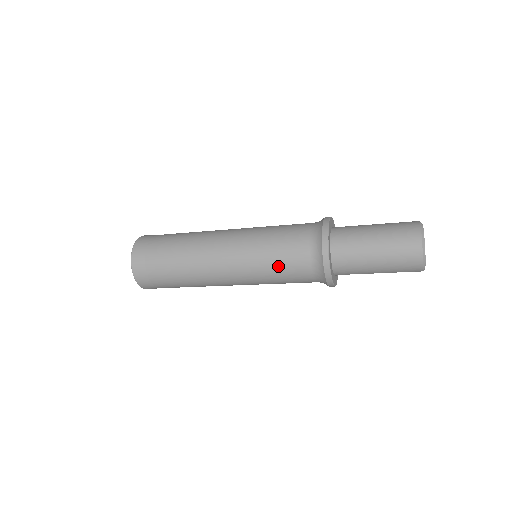
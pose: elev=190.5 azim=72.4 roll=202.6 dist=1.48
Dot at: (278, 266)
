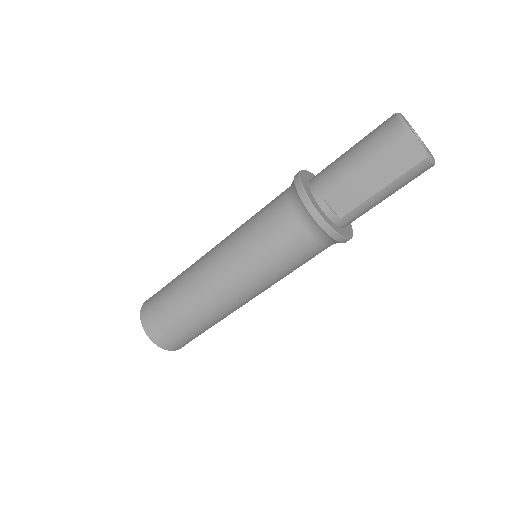
Dot at: (258, 215)
